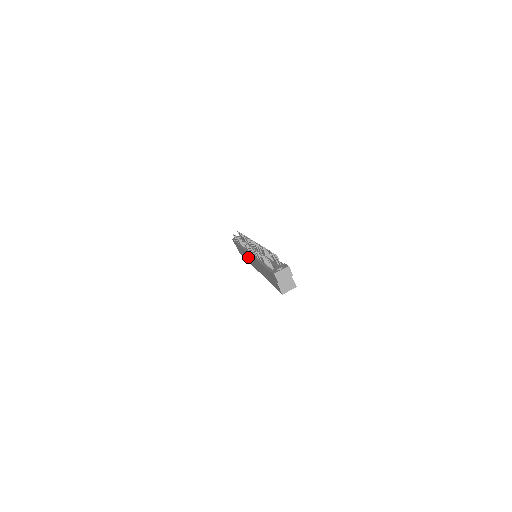
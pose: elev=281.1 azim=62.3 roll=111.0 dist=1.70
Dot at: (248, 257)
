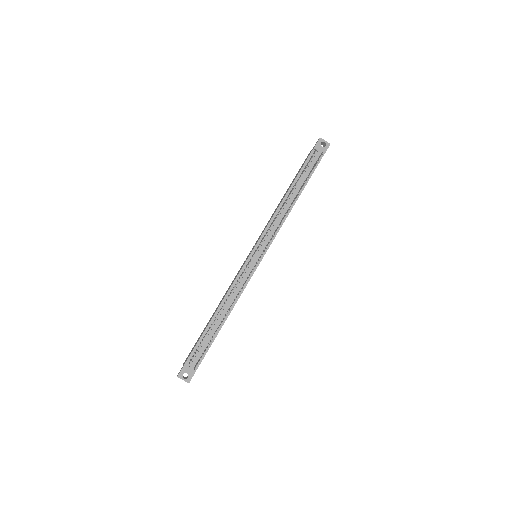
Dot at: (260, 236)
